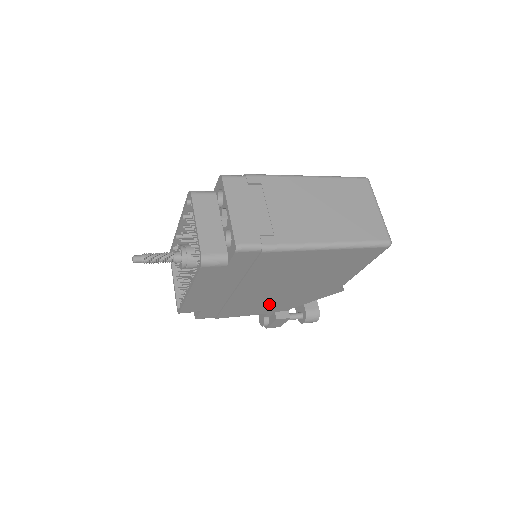
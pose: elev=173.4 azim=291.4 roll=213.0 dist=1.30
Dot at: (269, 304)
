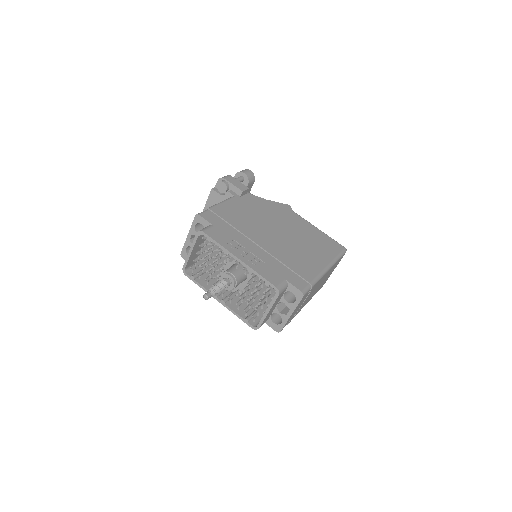
Dot at: occluded
